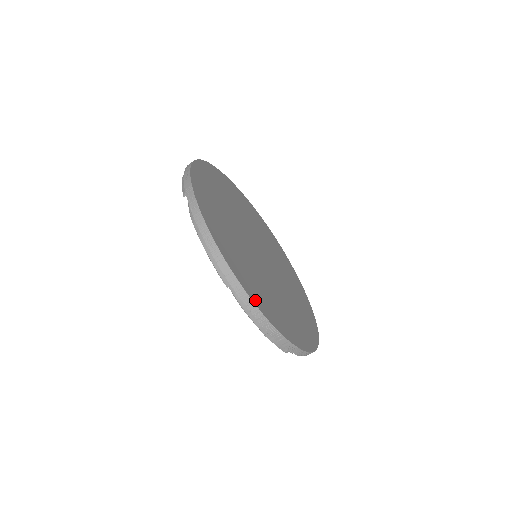
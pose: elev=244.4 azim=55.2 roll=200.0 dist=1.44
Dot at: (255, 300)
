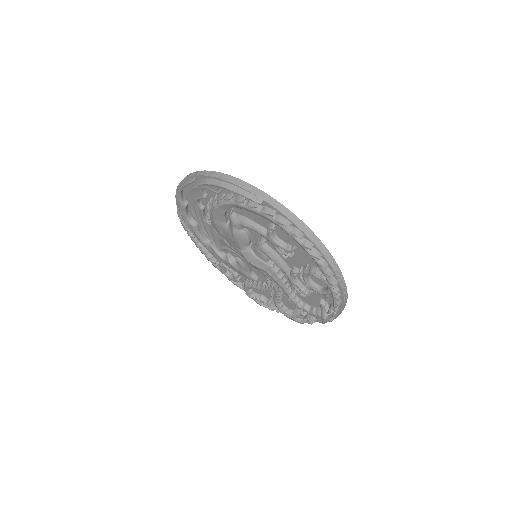
Dot at: occluded
